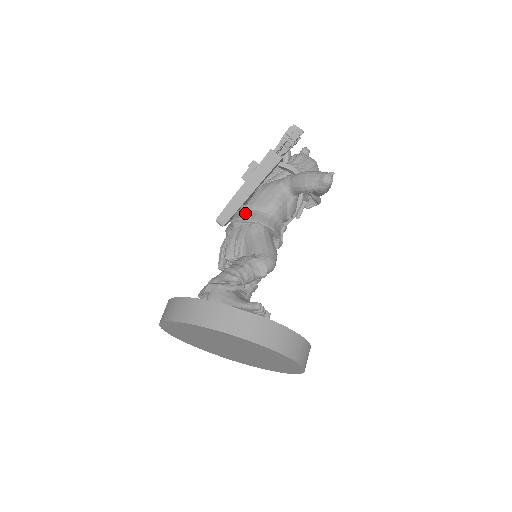
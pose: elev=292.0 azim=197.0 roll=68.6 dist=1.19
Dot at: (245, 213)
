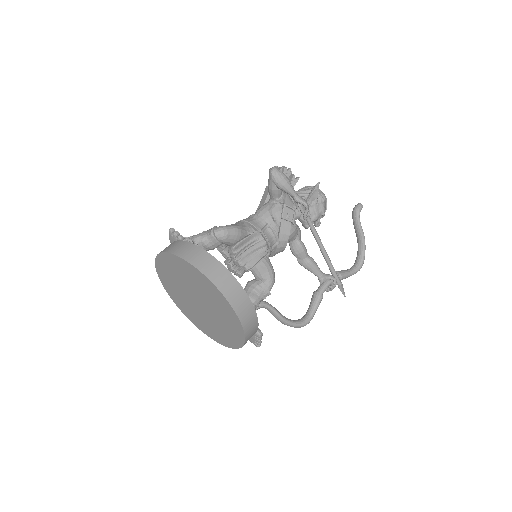
Dot at: occluded
